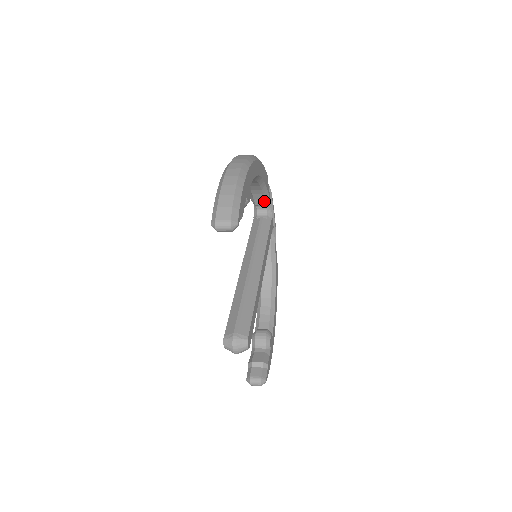
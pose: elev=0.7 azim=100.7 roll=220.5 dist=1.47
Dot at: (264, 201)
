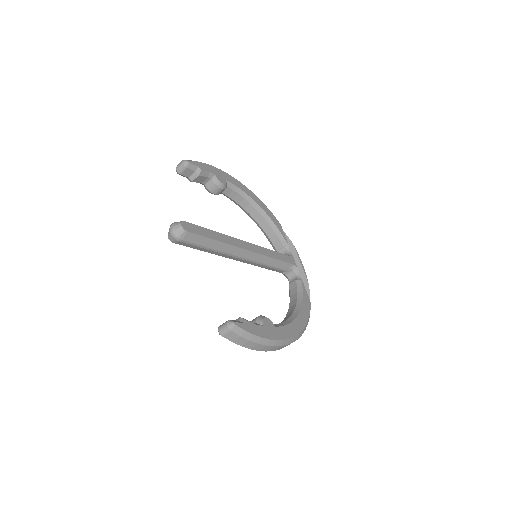
Dot at: (280, 242)
